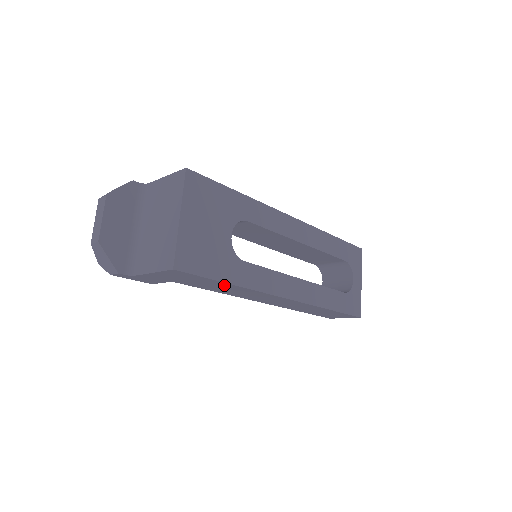
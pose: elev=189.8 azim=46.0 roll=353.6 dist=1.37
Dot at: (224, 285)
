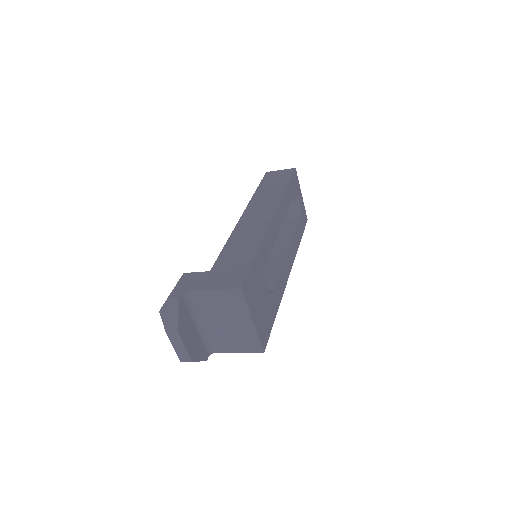
Dot at: occluded
